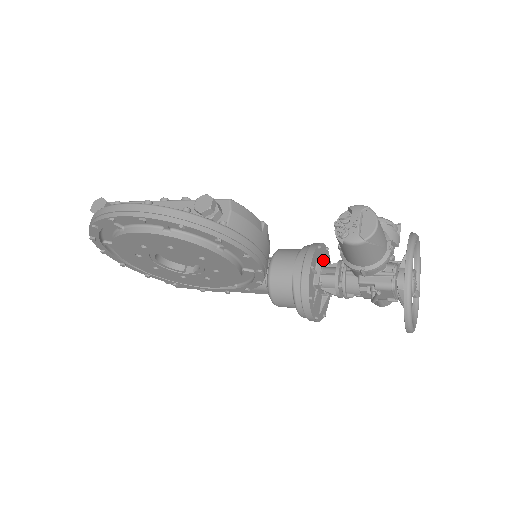
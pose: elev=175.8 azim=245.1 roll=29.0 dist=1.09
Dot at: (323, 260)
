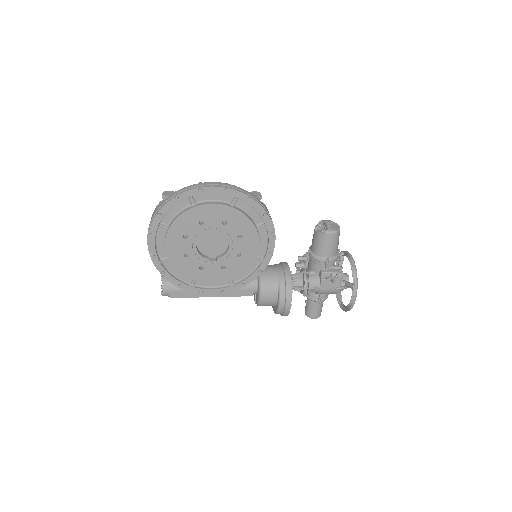
Dot at: occluded
